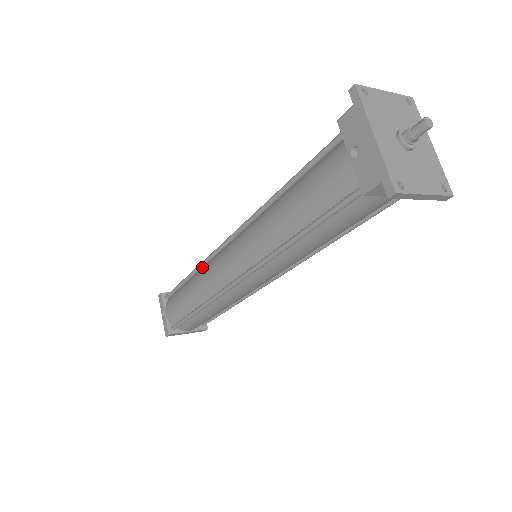
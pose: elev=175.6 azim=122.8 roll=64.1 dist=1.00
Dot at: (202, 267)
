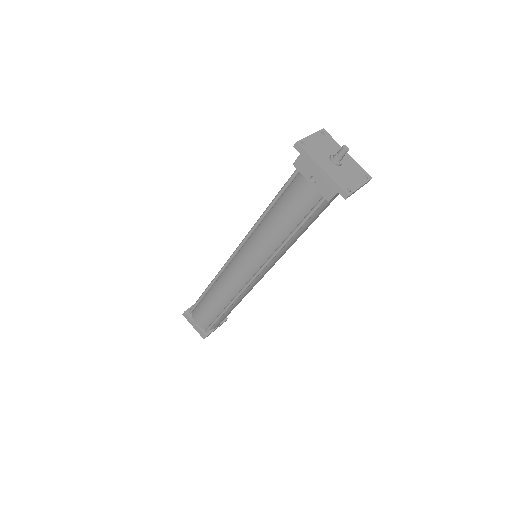
Dot at: (216, 280)
